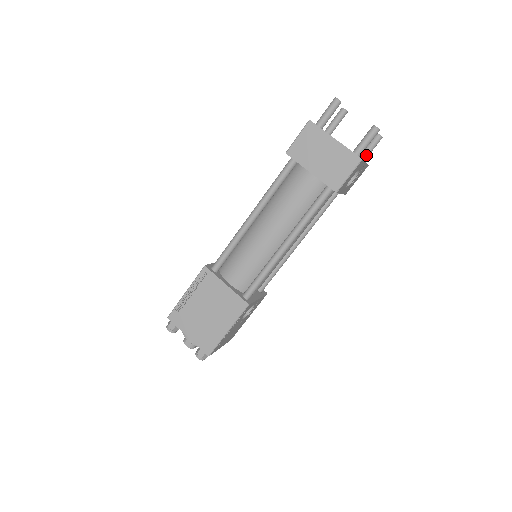
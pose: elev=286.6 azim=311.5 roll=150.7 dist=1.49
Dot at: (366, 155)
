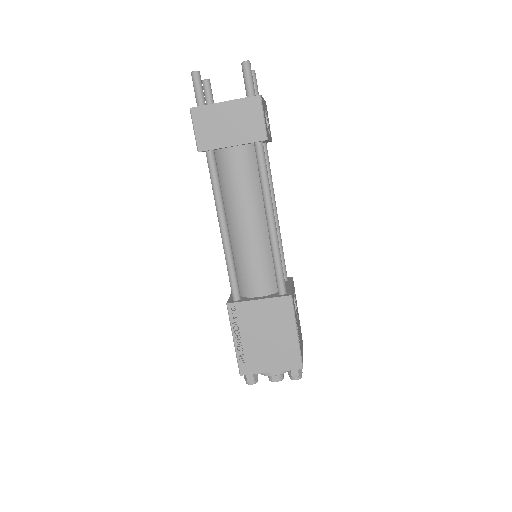
Dot at: occluded
